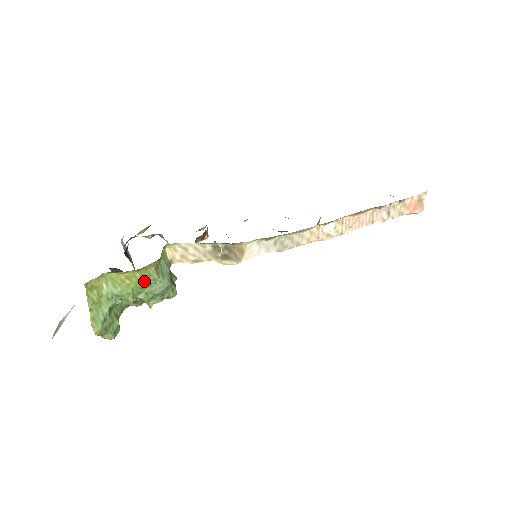
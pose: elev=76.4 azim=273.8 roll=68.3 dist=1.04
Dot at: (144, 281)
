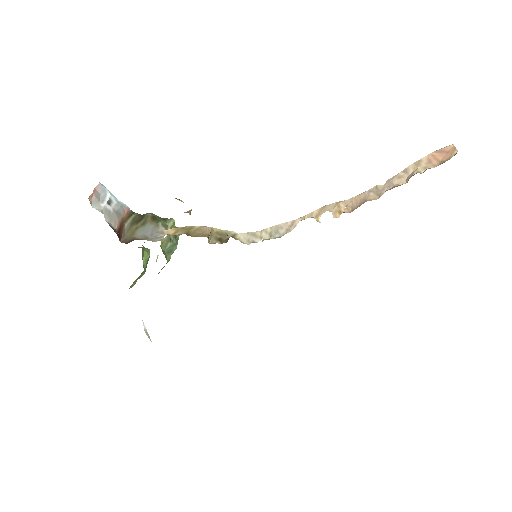
Dot at: occluded
